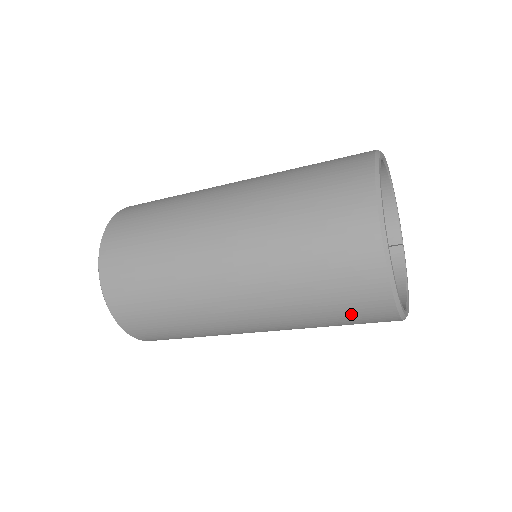
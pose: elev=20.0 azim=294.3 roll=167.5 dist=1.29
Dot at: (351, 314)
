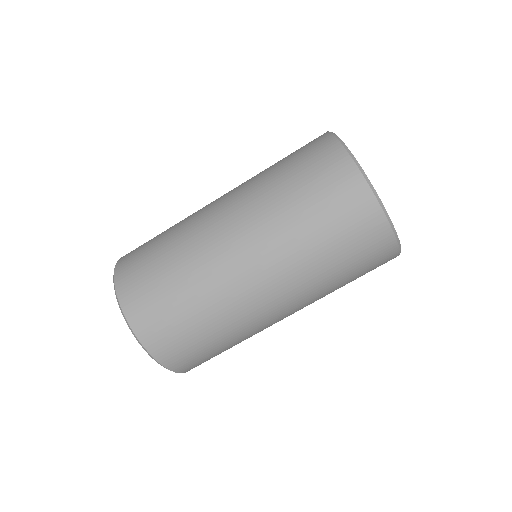
Dot at: (363, 262)
